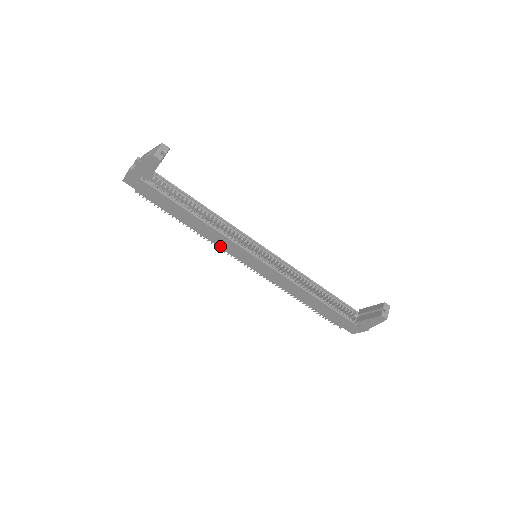
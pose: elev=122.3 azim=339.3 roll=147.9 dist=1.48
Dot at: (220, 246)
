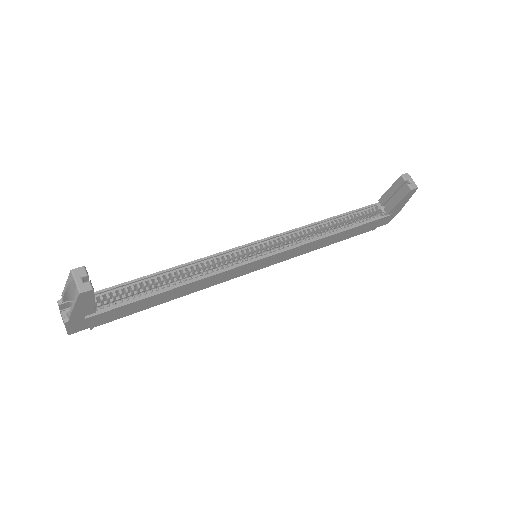
Dot at: (217, 283)
